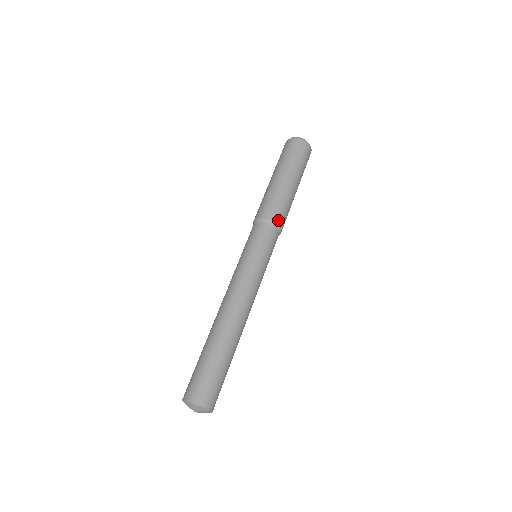
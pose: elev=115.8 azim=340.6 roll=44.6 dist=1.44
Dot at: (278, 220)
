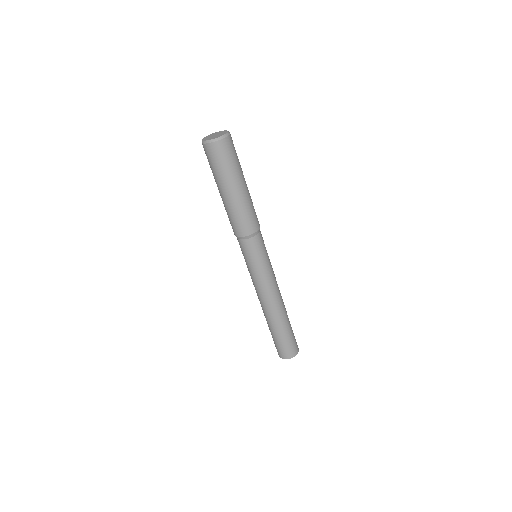
Dot at: (258, 225)
